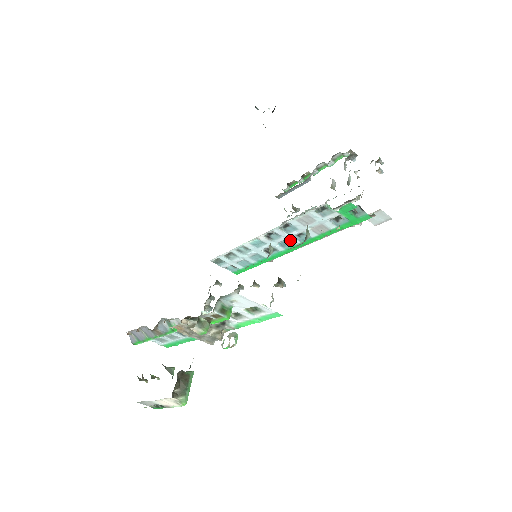
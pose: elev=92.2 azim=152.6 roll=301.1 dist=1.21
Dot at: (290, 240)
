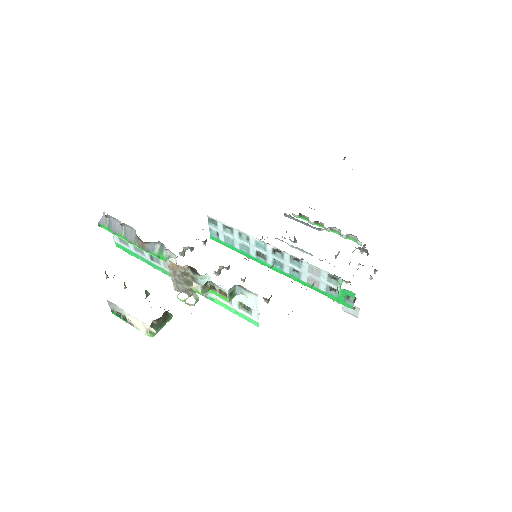
Dot at: (285, 266)
